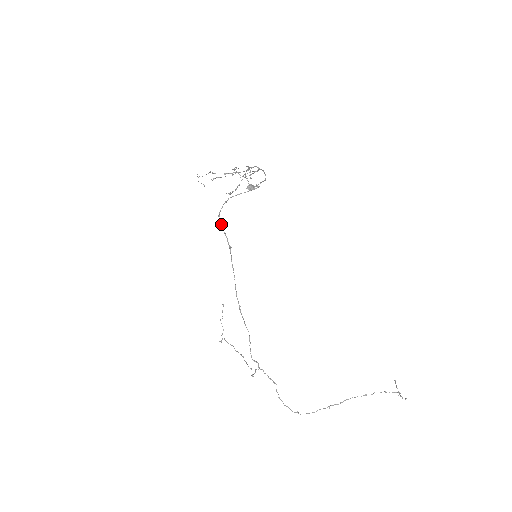
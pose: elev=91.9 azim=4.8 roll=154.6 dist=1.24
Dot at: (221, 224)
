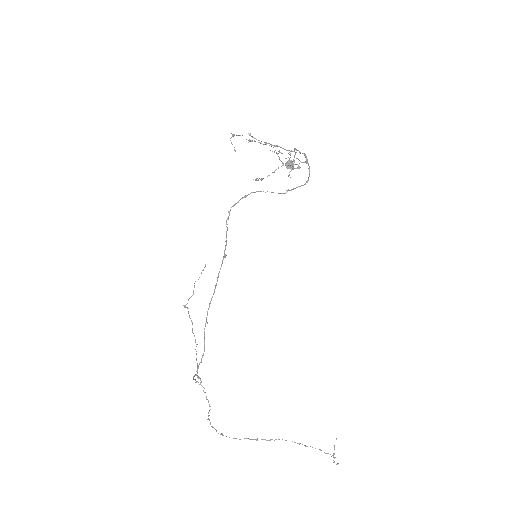
Dot at: (227, 224)
